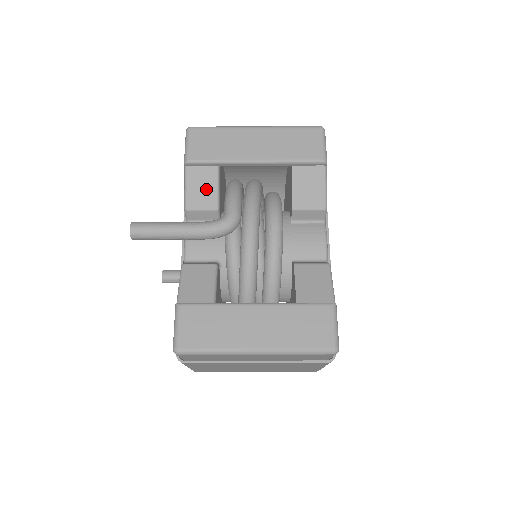
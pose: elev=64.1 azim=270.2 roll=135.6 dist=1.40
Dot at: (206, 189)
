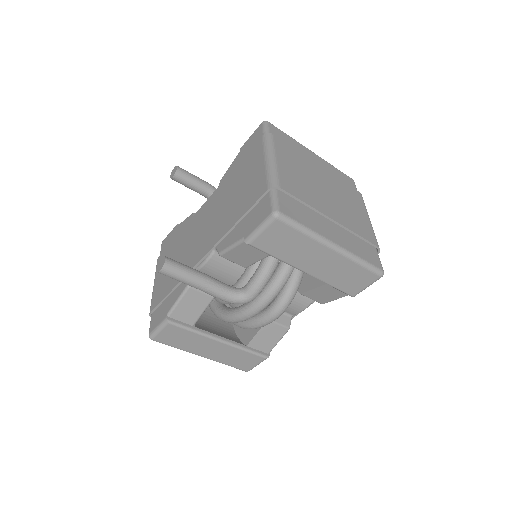
Dot at: (248, 257)
